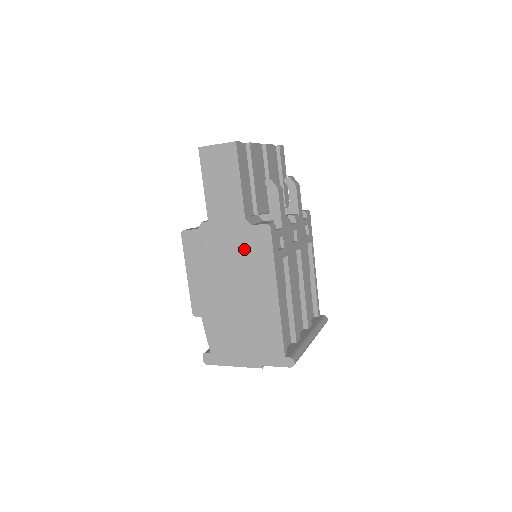
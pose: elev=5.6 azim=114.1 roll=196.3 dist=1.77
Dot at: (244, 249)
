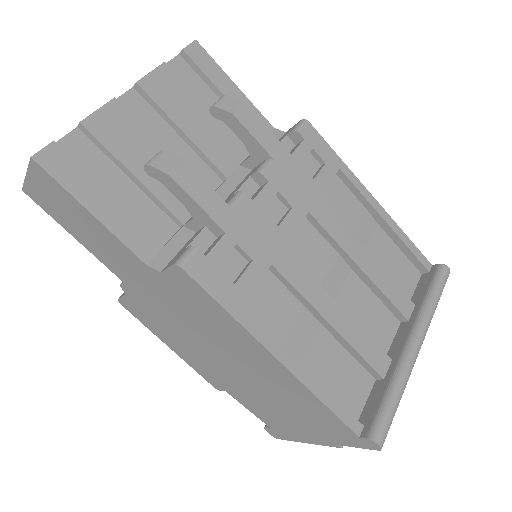
Dot at: (185, 307)
